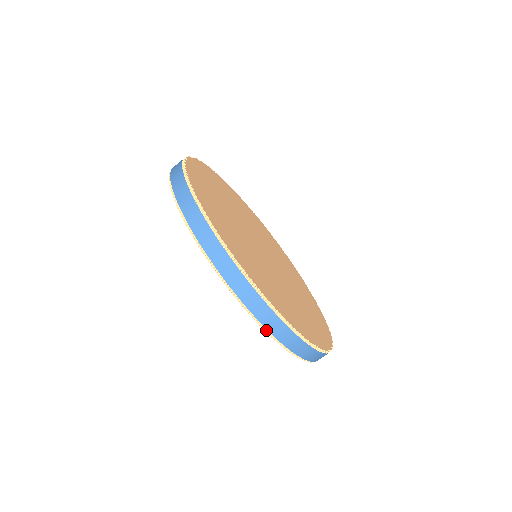
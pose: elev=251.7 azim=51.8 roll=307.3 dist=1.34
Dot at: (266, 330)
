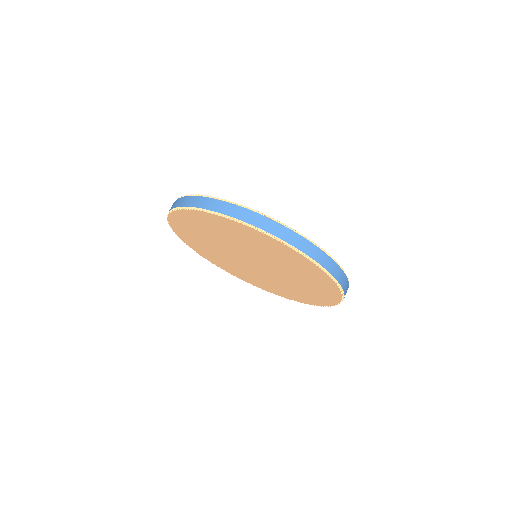
Dot at: (307, 258)
